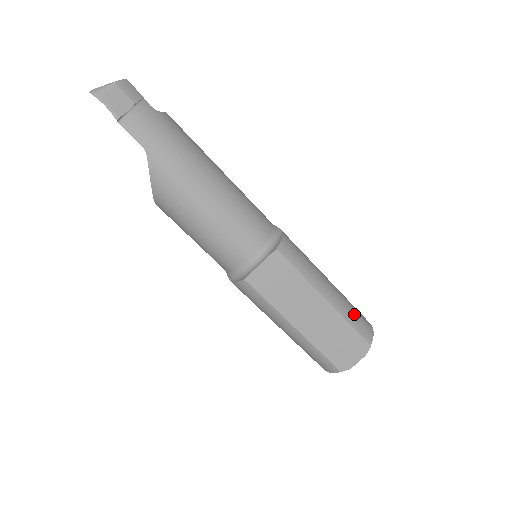
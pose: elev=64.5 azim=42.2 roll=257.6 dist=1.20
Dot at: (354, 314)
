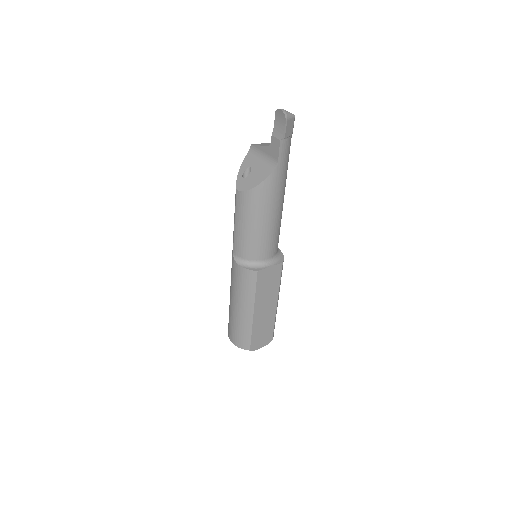
Dot at: occluded
